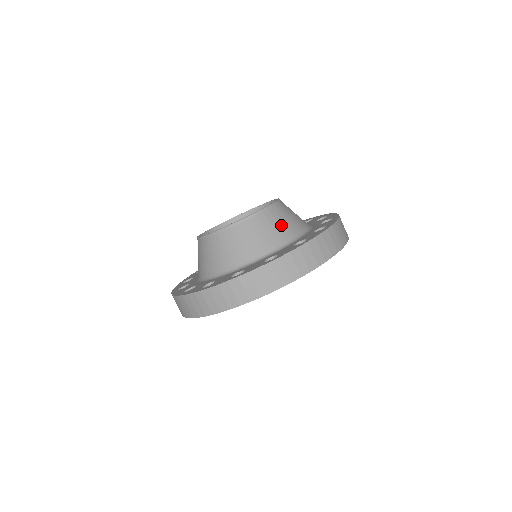
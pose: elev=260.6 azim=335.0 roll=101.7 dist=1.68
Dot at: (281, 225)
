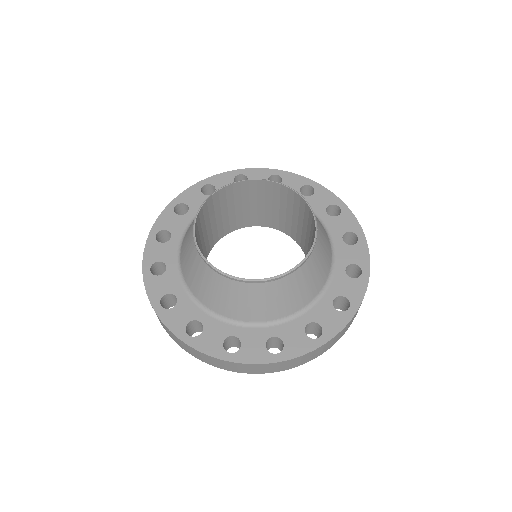
Dot at: (248, 304)
